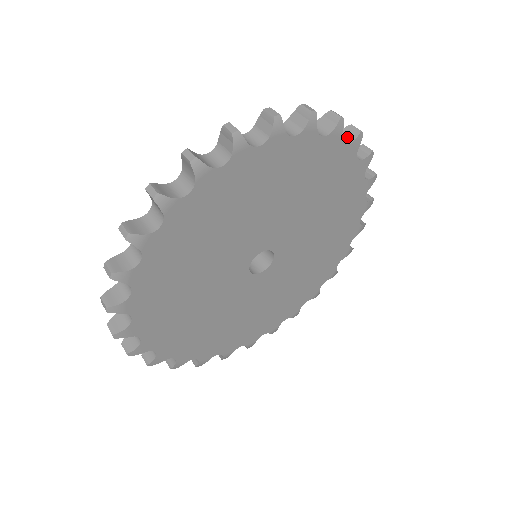
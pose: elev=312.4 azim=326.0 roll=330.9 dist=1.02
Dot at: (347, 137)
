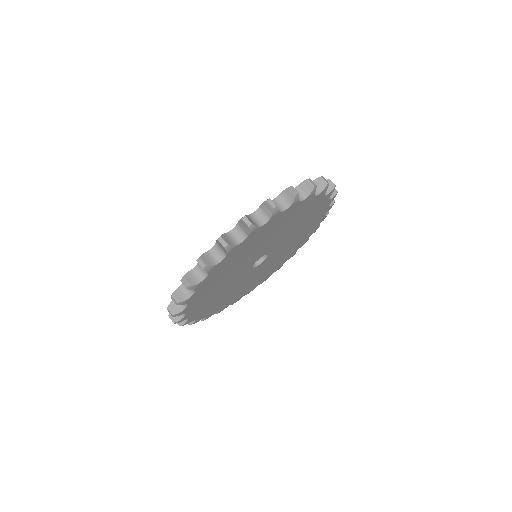
Dot at: occluded
